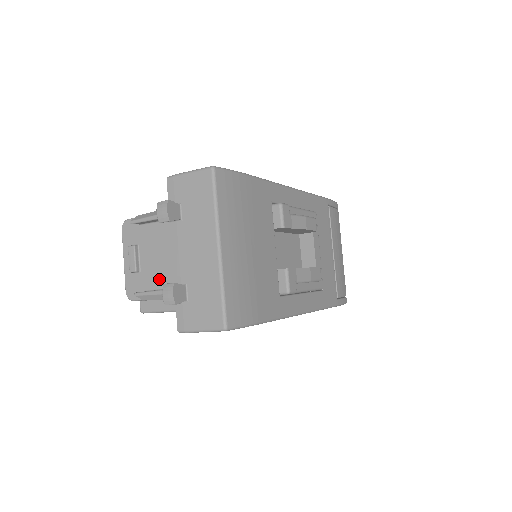
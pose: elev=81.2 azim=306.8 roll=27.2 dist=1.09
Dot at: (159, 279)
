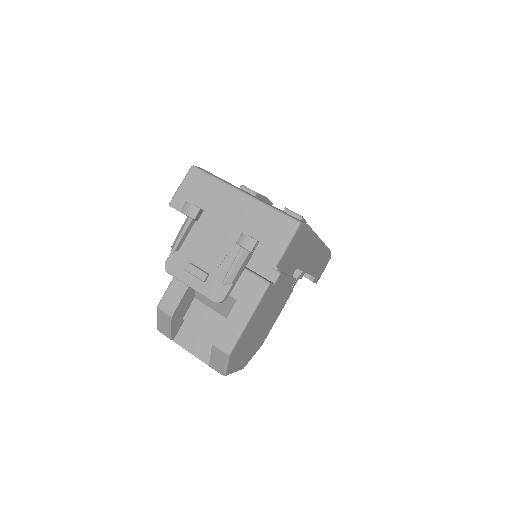
Dot at: (227, 259)
